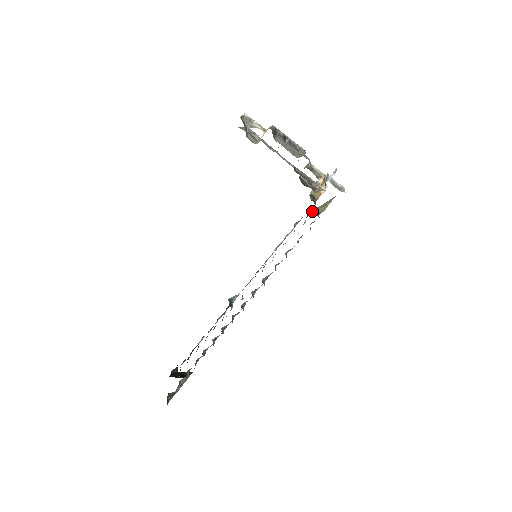
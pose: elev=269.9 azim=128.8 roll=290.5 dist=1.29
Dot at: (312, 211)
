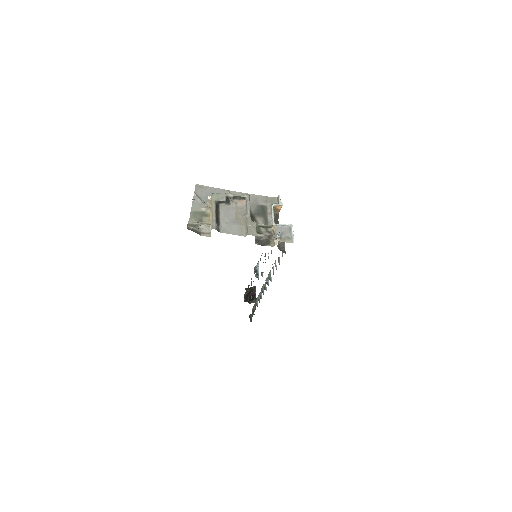
Dot at: (278, 243)
